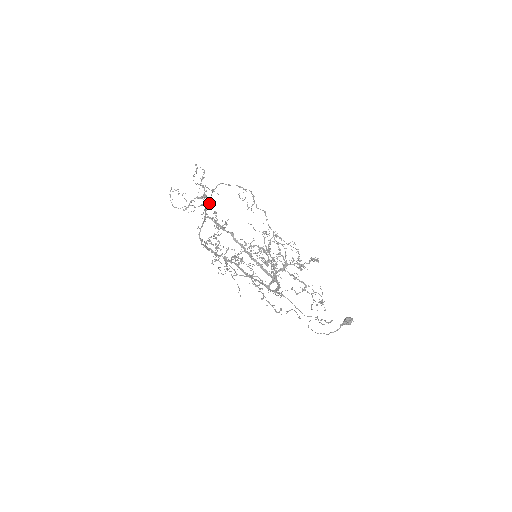
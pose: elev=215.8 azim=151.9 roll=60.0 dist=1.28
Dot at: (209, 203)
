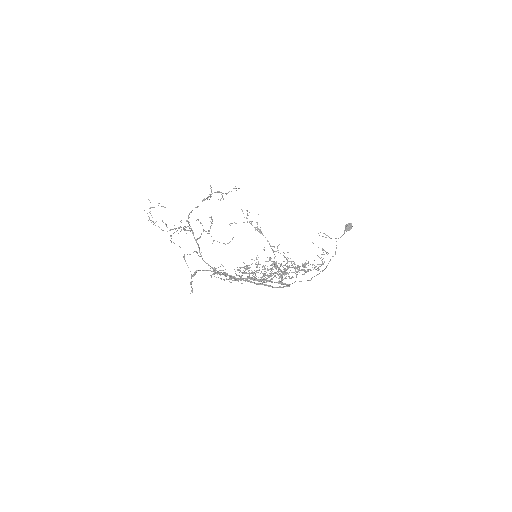
Dot at: (191, 228)
